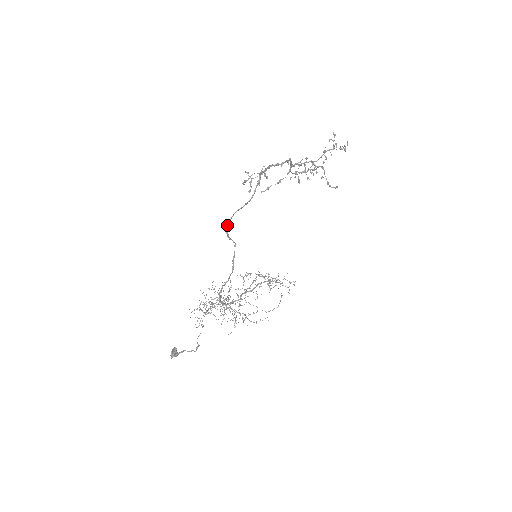
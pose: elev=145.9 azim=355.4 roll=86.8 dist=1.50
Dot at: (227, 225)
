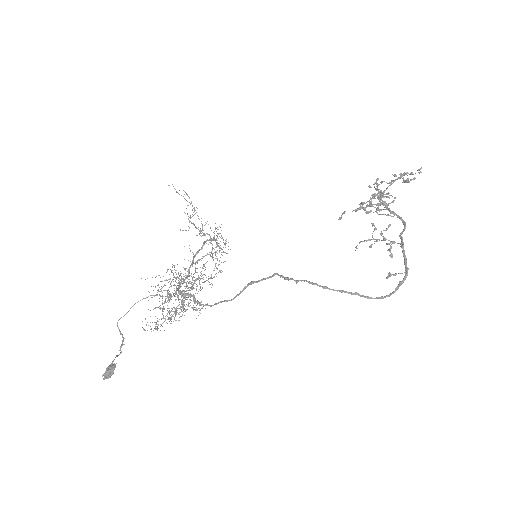
Dot at: (312, 283)
